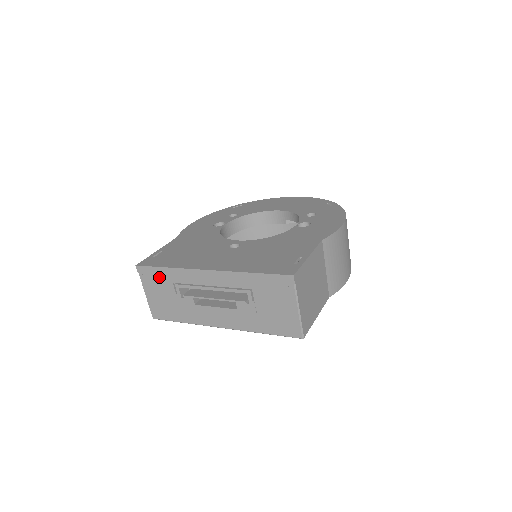
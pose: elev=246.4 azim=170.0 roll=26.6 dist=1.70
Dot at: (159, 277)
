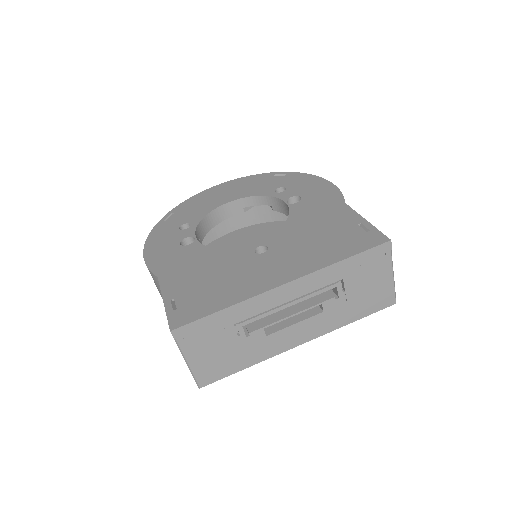
Dot at: (211, 328)
